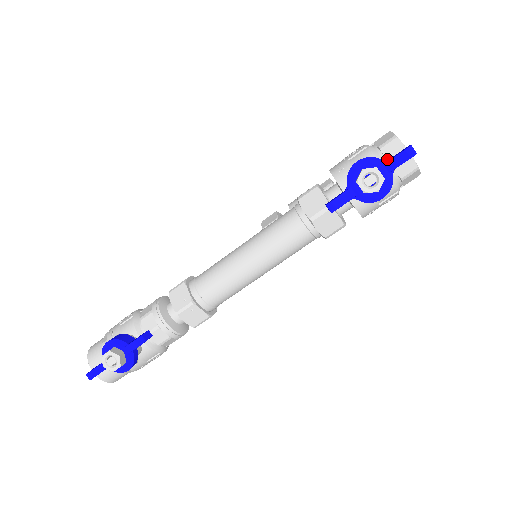
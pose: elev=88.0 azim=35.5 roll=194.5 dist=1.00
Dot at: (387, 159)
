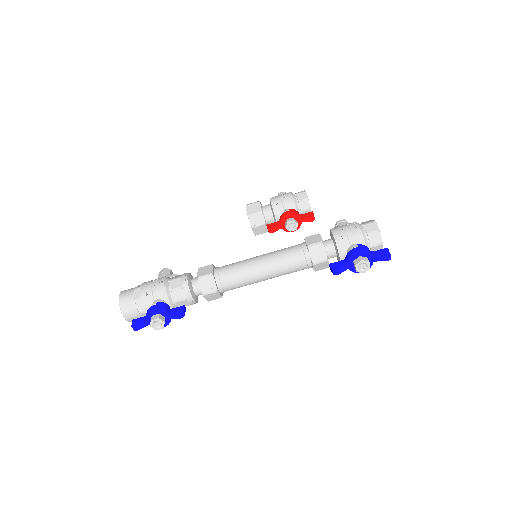
Dot at: (370, 243)
